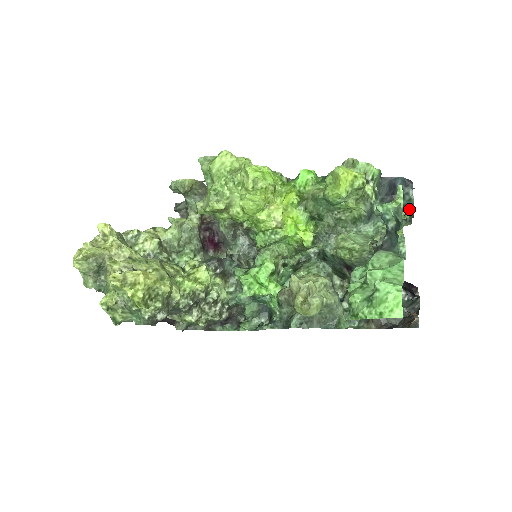
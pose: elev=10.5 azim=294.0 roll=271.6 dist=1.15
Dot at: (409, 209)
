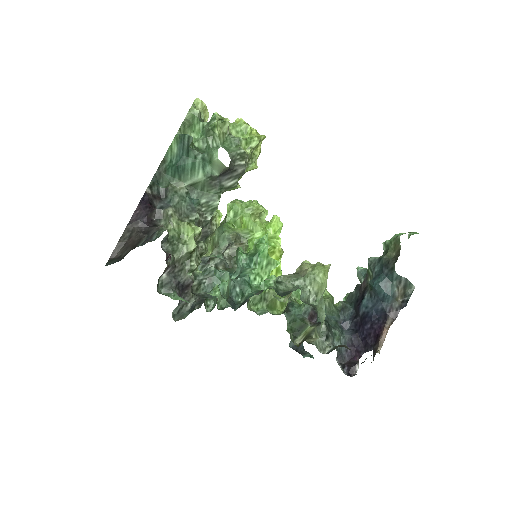
Dot at: occluded
